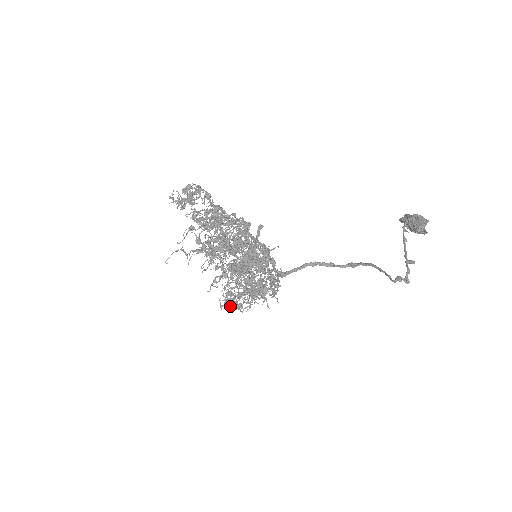
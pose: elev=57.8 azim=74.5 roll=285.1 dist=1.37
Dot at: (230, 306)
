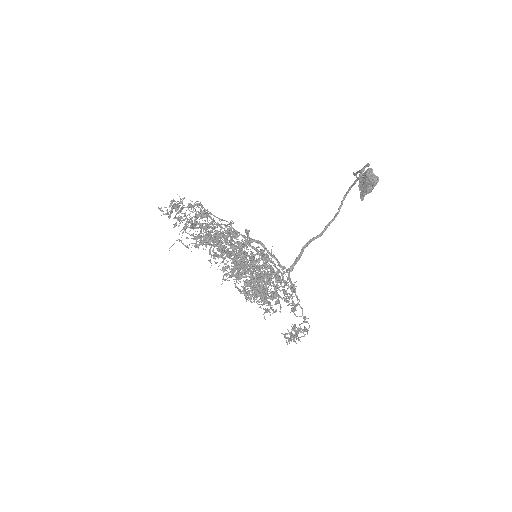
Dot at: (252, 302)
